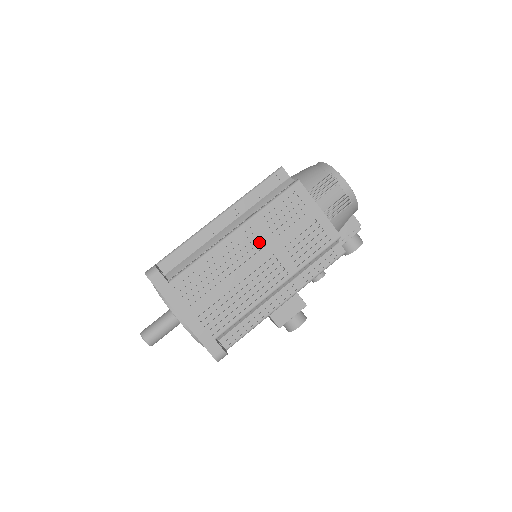
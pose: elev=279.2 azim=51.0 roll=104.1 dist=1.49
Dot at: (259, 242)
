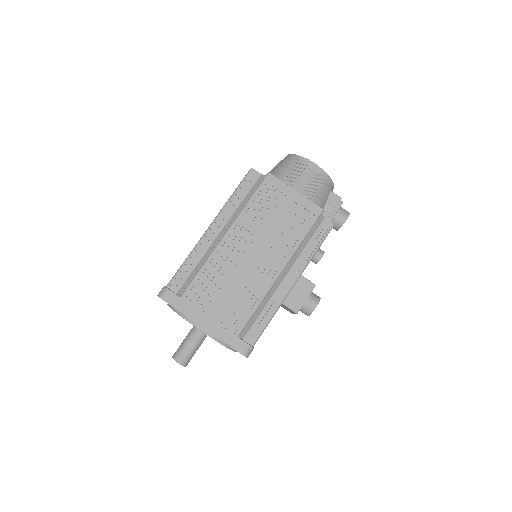
Dot at: (250, 237)
